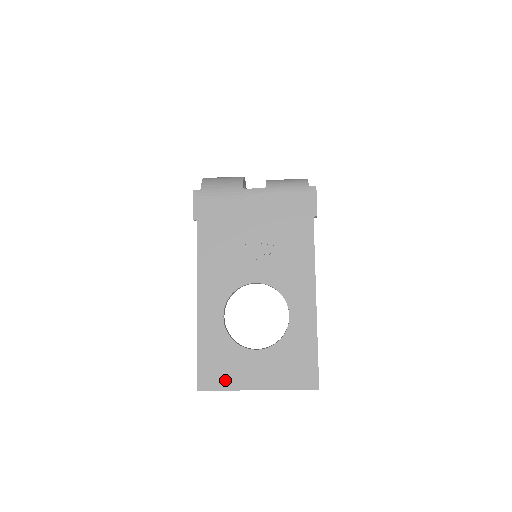
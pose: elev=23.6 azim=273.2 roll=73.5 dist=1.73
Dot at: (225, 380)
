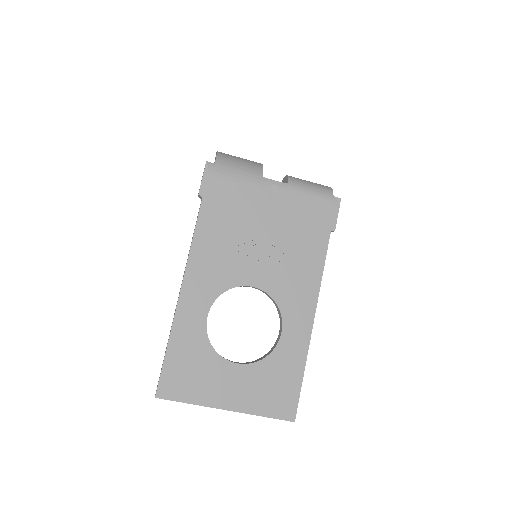
Dot at: (192, 391)
